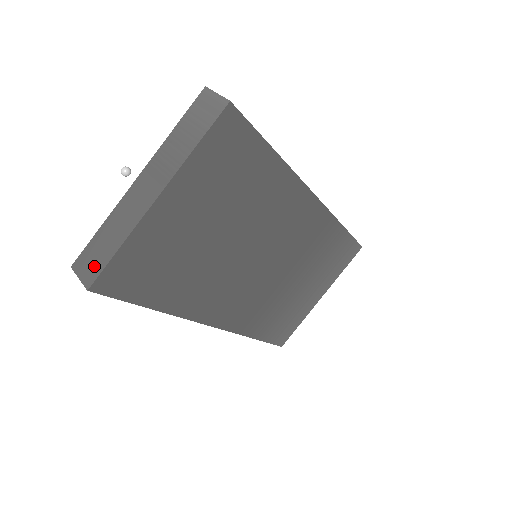
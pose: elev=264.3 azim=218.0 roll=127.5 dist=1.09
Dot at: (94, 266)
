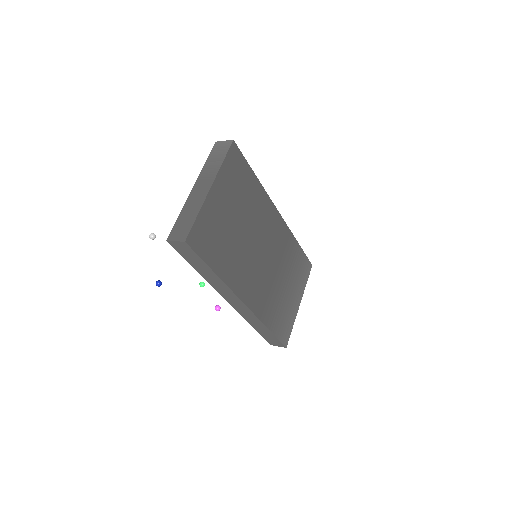
Dot at: (184, 231)
